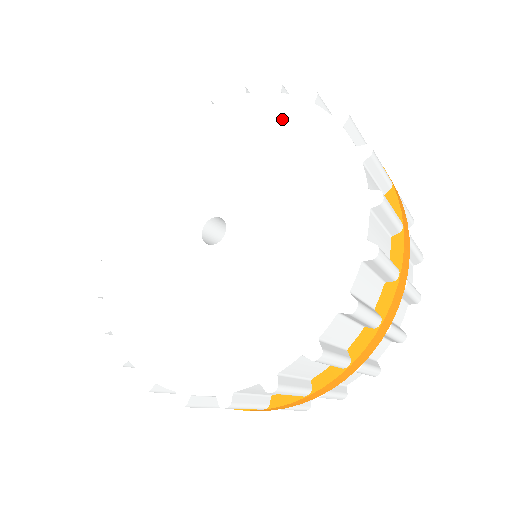
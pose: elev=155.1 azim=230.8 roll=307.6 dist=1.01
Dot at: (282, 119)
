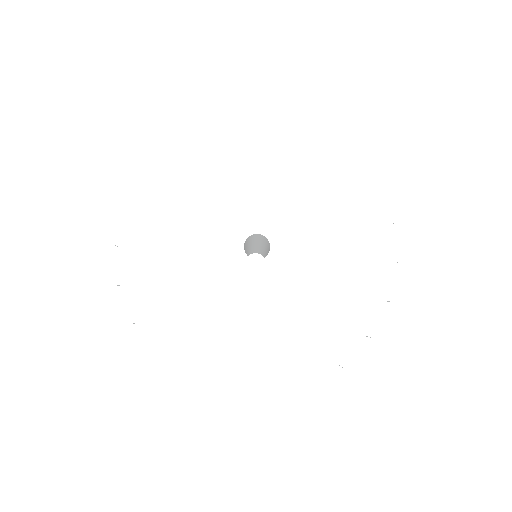
Dot at: (371, 243)
